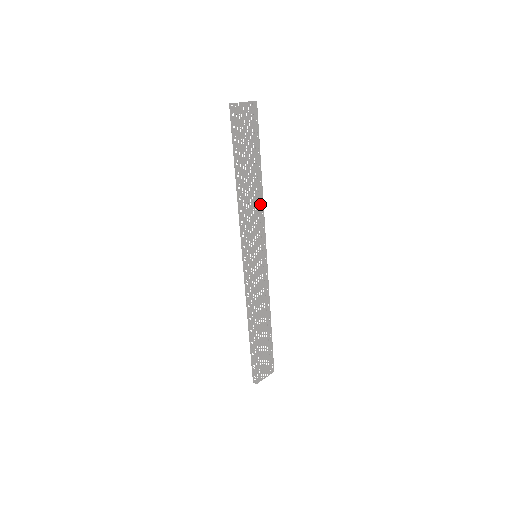
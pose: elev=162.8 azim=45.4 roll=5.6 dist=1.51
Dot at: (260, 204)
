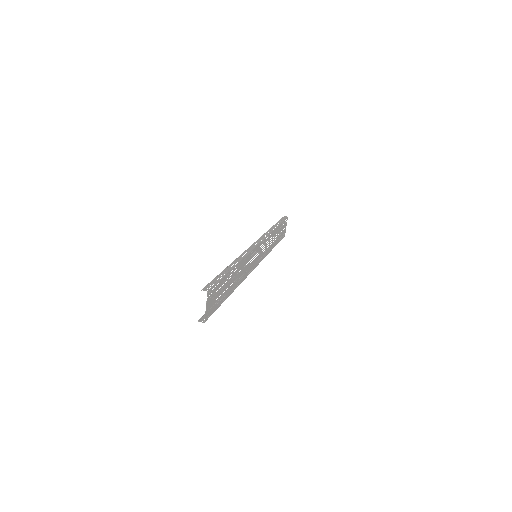
Dot at: (243, 262)
